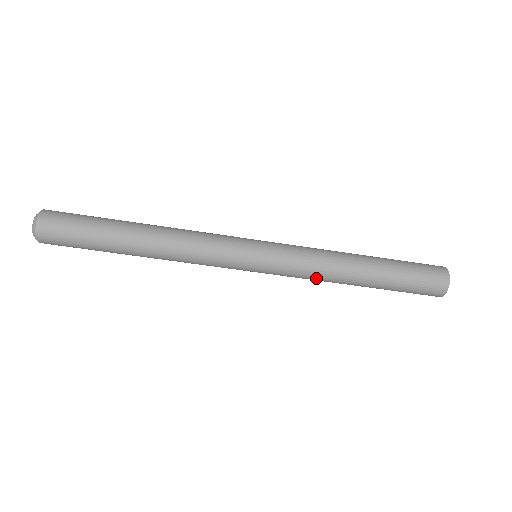
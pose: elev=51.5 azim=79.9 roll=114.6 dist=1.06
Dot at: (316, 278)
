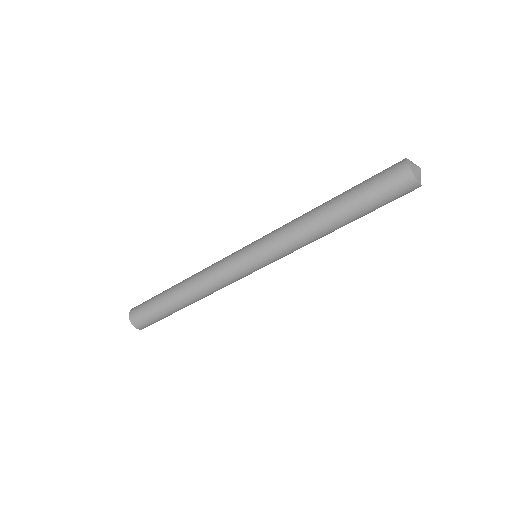
Dot at: occluded
